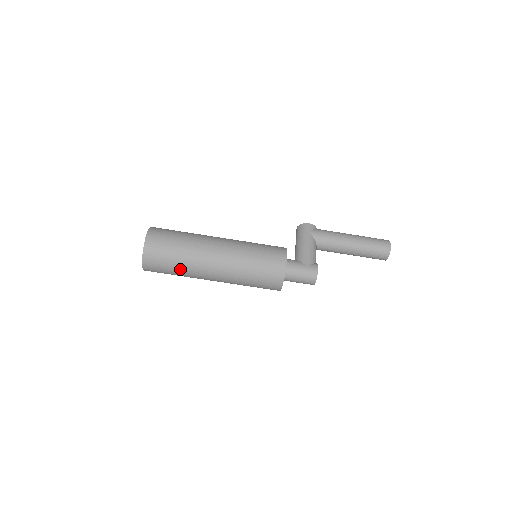
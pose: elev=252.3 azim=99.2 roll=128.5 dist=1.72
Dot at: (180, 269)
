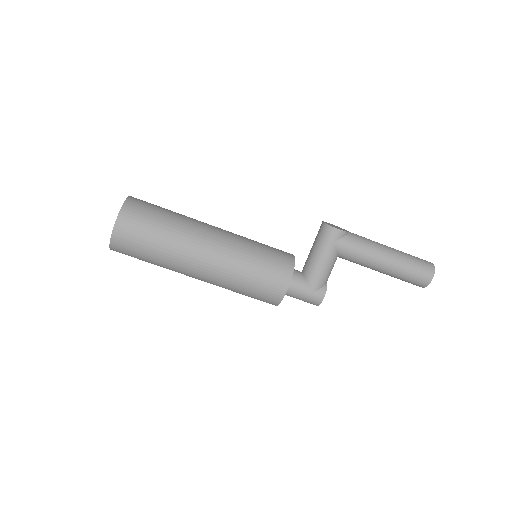
Dot at: occluded
